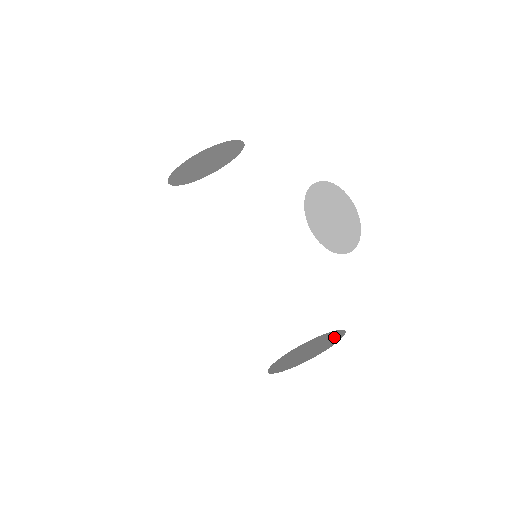
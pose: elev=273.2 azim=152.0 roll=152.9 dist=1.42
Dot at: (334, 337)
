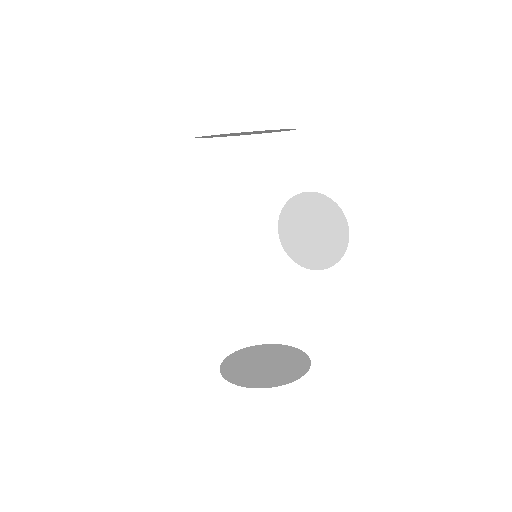
Dot at: (296, 358)
